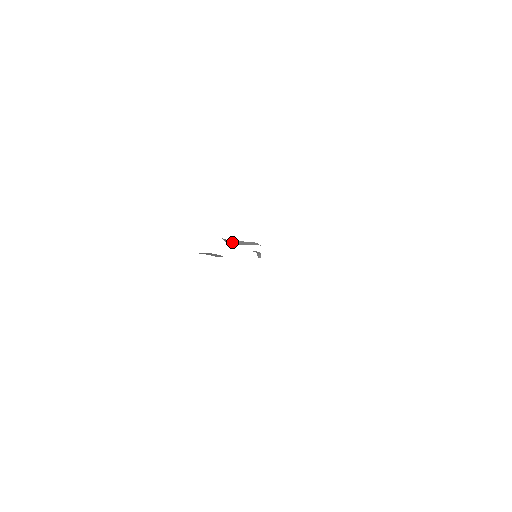
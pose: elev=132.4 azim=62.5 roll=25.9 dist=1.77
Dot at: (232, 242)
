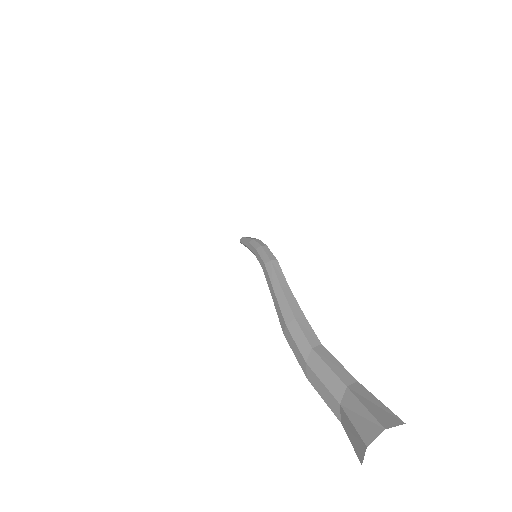
Dot at: (310, 337)
